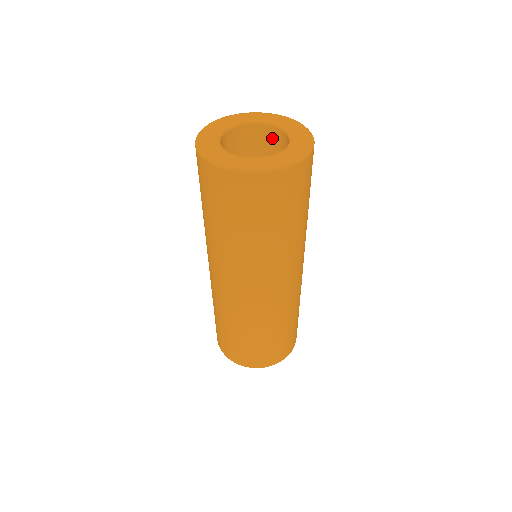
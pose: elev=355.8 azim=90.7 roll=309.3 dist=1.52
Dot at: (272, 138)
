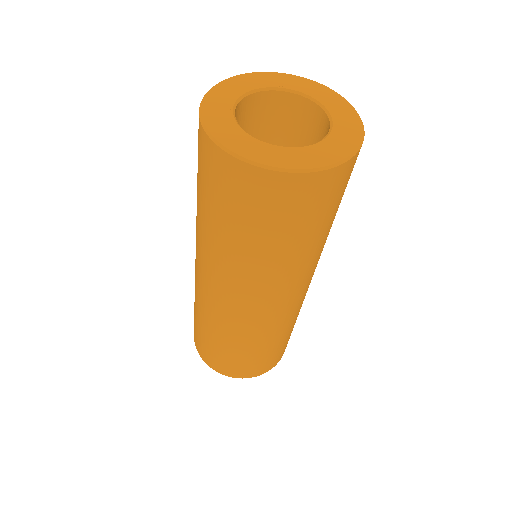
Dot at: (301, 113)
